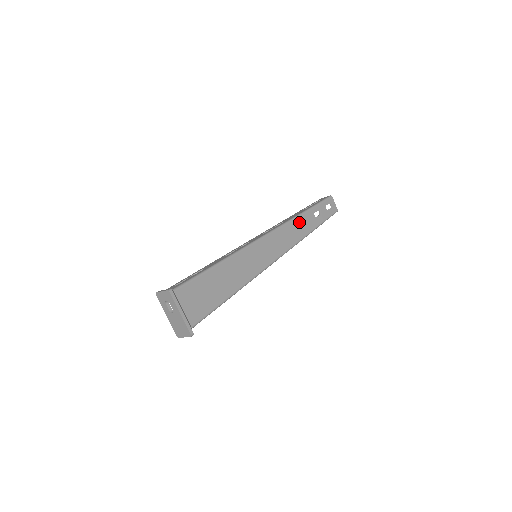
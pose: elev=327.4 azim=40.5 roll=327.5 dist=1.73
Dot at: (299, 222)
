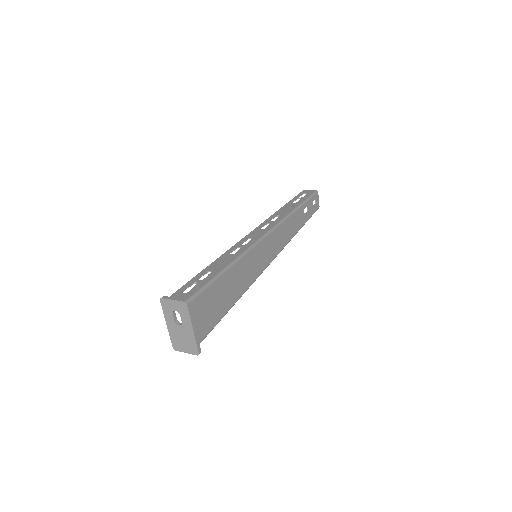
Dot at: (293, 219)
